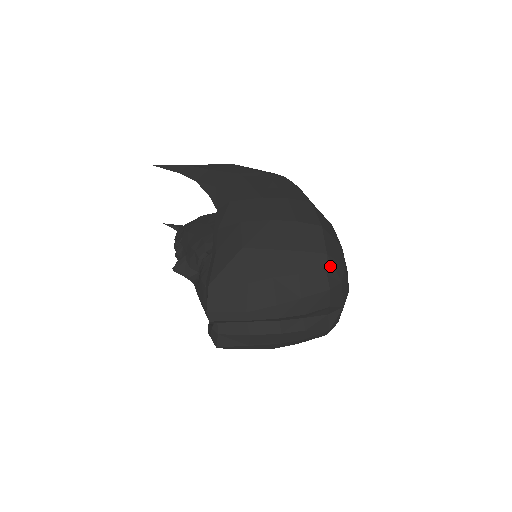
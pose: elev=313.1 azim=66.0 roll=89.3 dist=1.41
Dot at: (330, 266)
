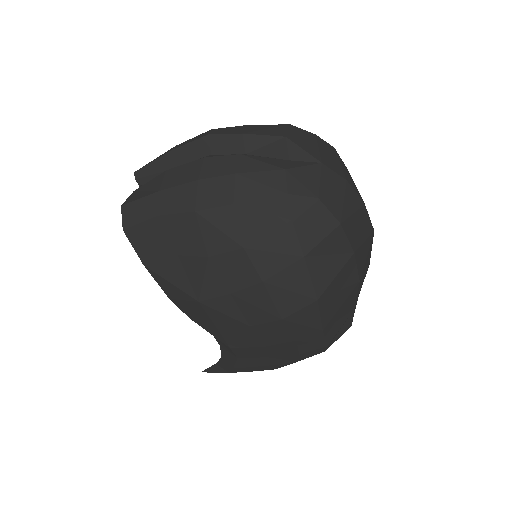
Dot at: occluded
